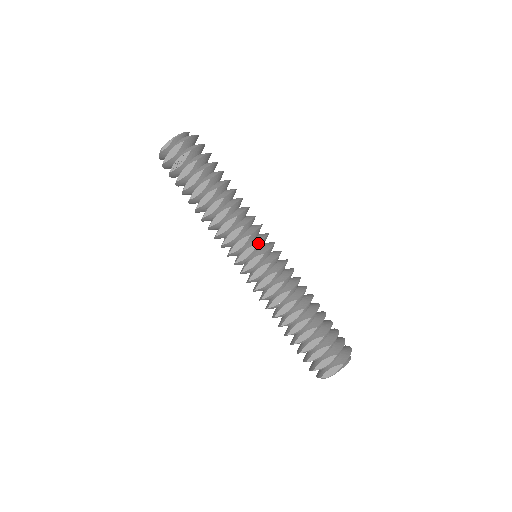
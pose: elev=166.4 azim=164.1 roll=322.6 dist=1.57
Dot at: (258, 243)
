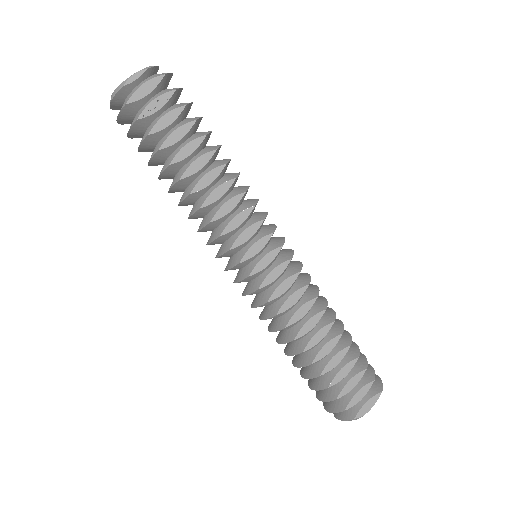
Dot at: (274, 231)
